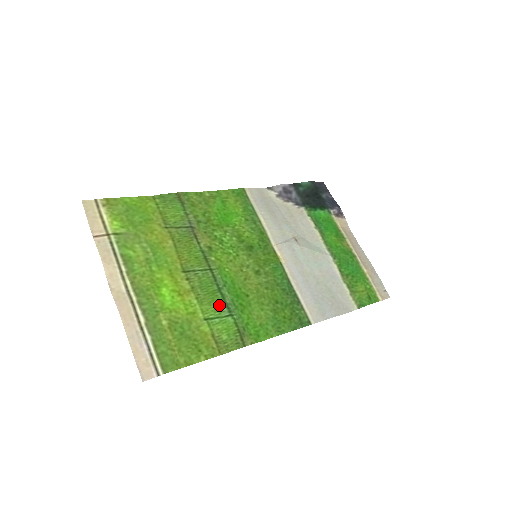
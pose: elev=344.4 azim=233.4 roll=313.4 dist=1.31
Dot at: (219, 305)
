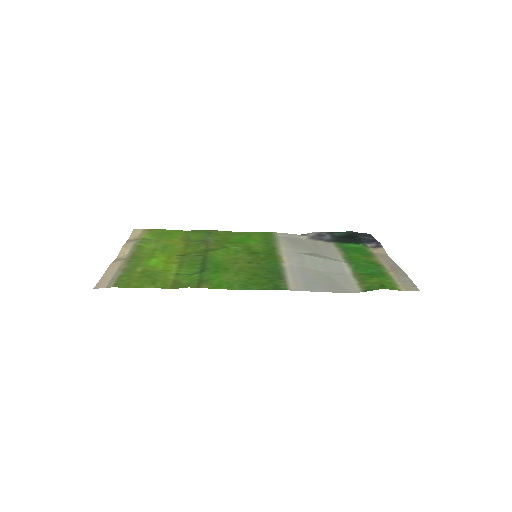
Dot at: (195, 270)
